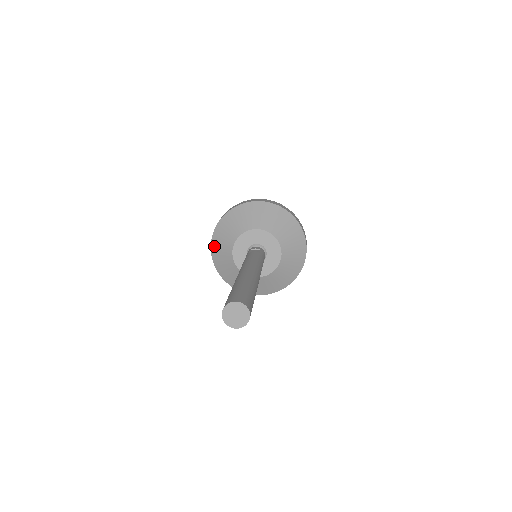
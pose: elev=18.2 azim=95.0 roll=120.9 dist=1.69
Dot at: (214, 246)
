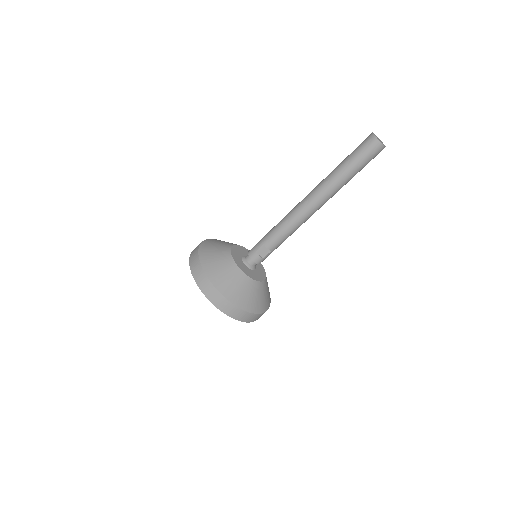
Dot at: (206, 243)
